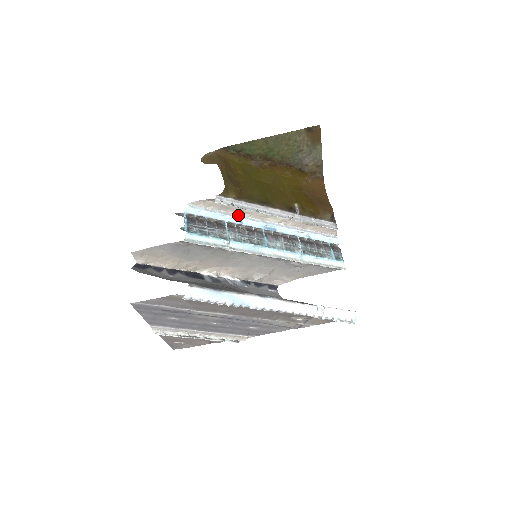
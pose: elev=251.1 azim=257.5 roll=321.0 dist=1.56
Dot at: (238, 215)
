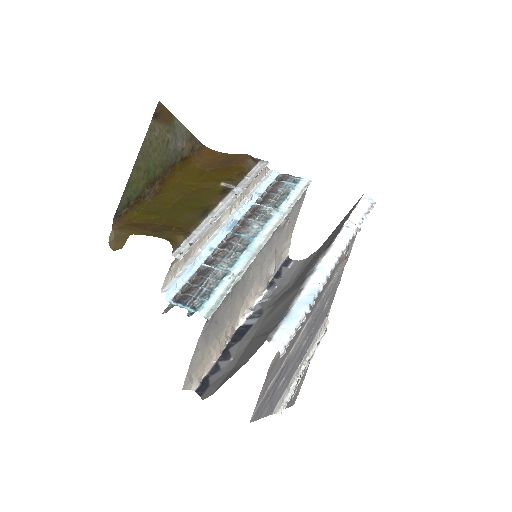
Dot at: (201, 248)
